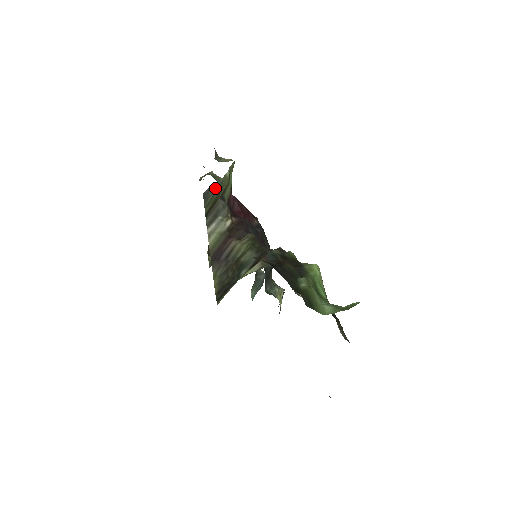
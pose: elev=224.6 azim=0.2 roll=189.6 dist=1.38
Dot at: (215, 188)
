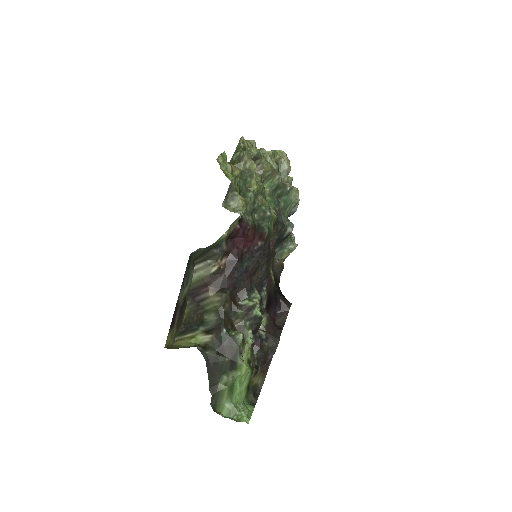
Dot at: (205, 248)
